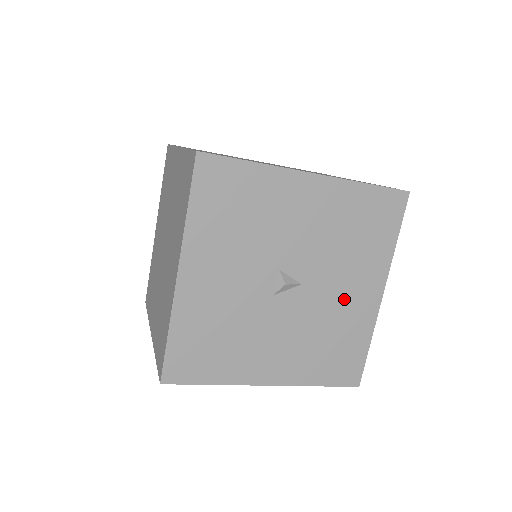
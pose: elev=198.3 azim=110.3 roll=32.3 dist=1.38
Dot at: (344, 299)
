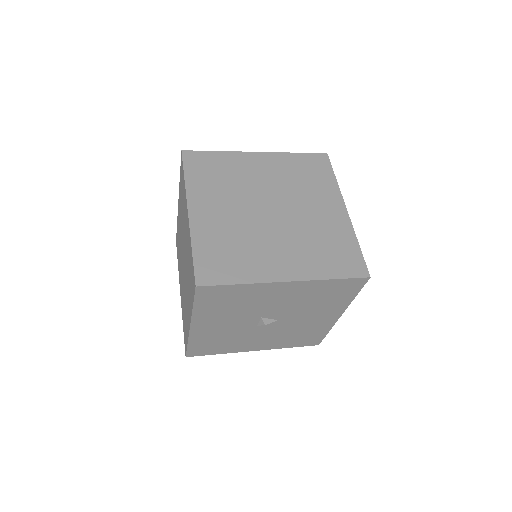
Dot at: (310, 321)
